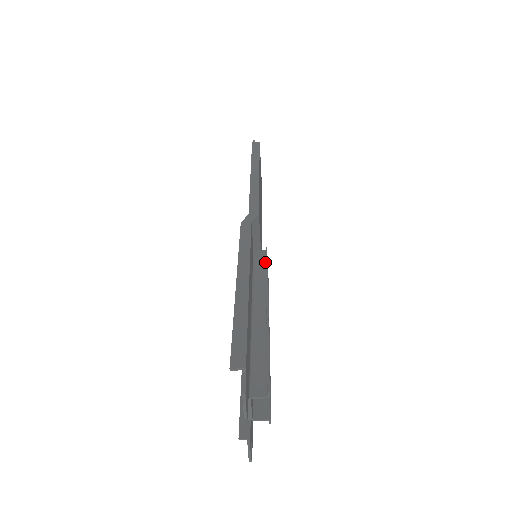
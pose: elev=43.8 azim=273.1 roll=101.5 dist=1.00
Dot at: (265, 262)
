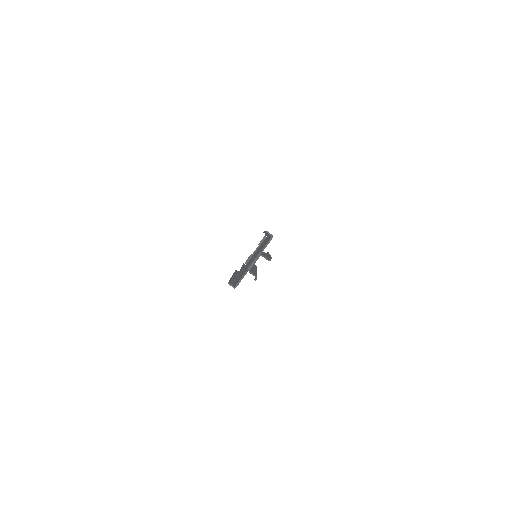
Dot at: occluded
